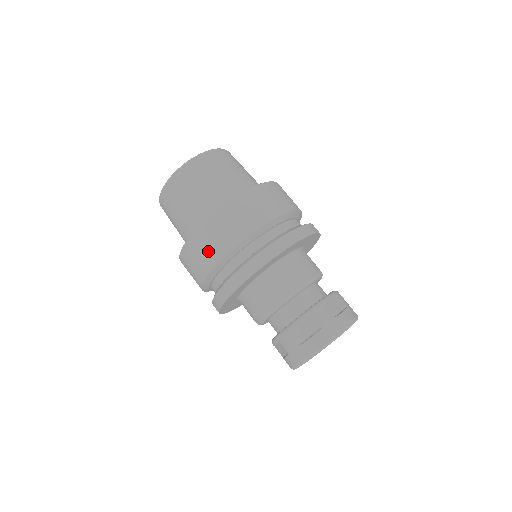
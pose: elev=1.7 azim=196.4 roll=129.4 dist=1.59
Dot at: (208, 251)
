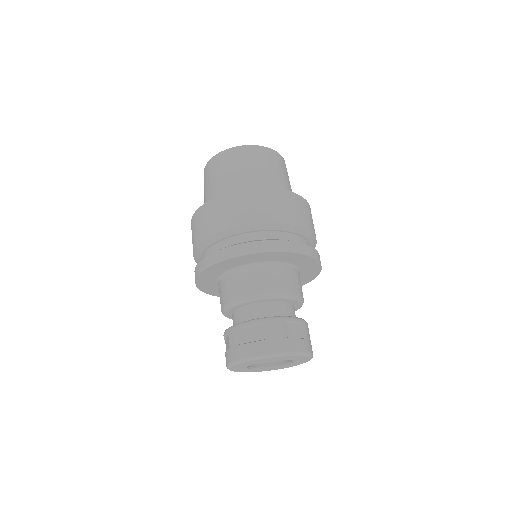
Dot at: (279, 209)
